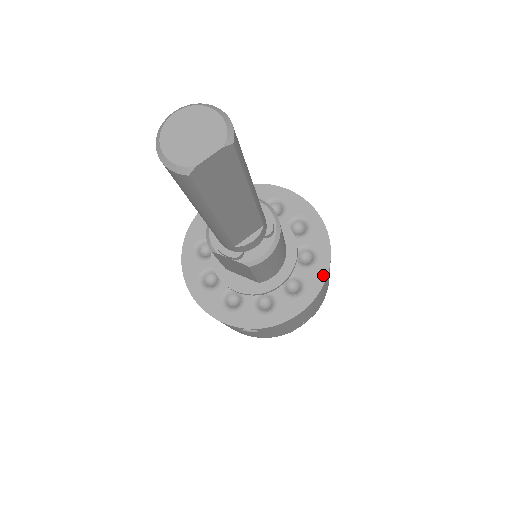
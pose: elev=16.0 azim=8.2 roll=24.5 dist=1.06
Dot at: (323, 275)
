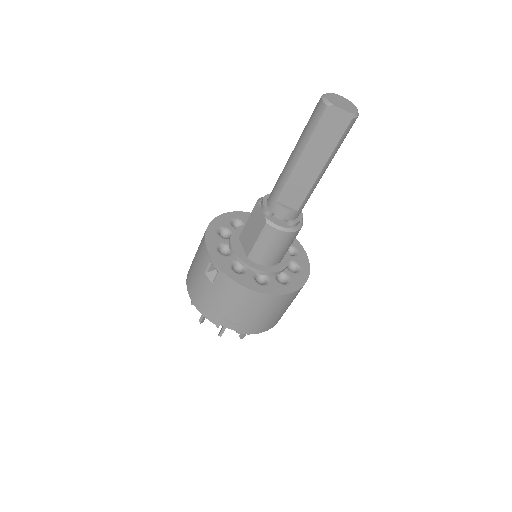
Dot at: (282, 292)
